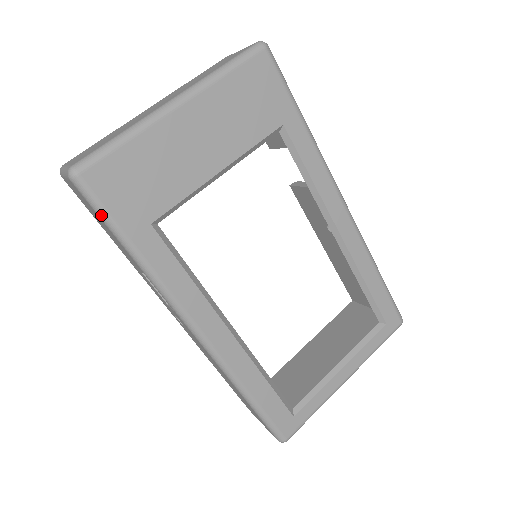
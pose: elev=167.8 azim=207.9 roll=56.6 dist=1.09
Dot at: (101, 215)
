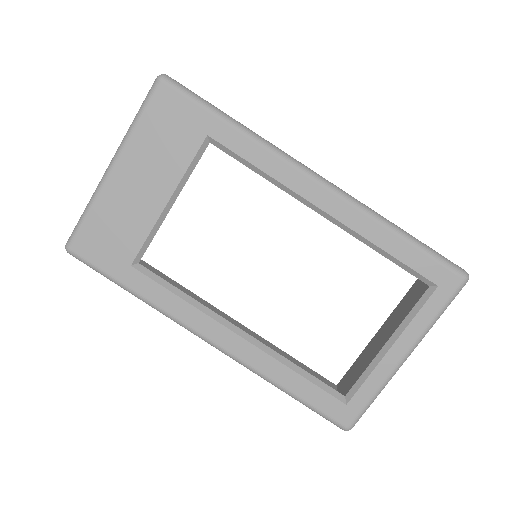
Dot at: (96, 271)
